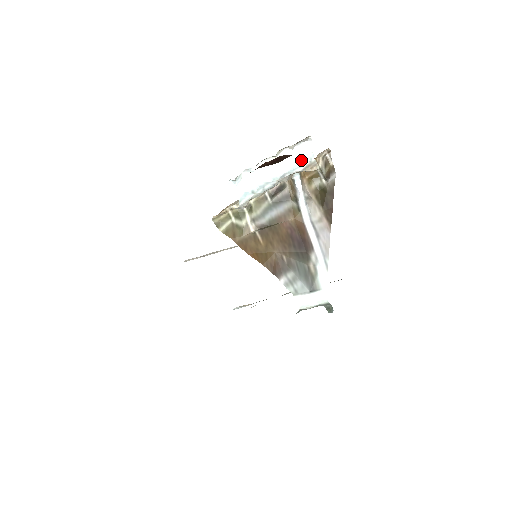
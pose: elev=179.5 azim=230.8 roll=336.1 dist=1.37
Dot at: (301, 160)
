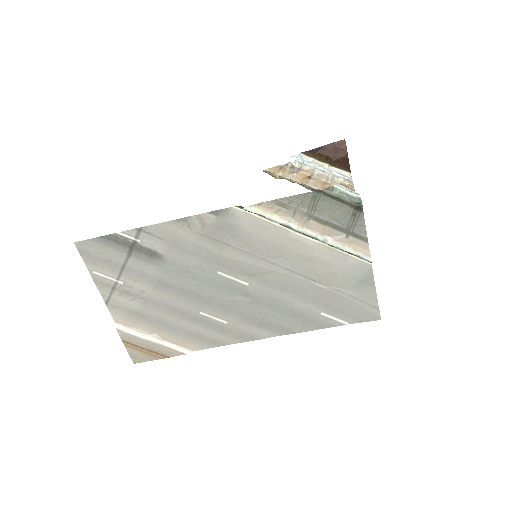
Dot at: (344, 175)
